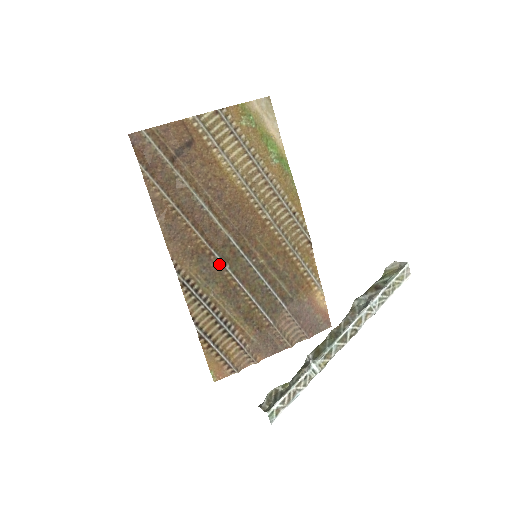
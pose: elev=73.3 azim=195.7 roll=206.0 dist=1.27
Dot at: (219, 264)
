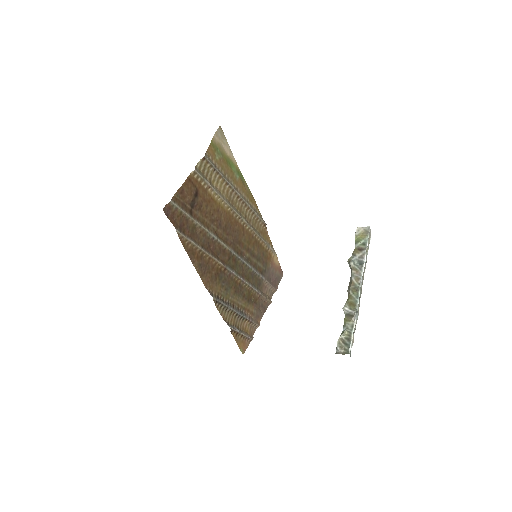
Dot at: (230, 273)
